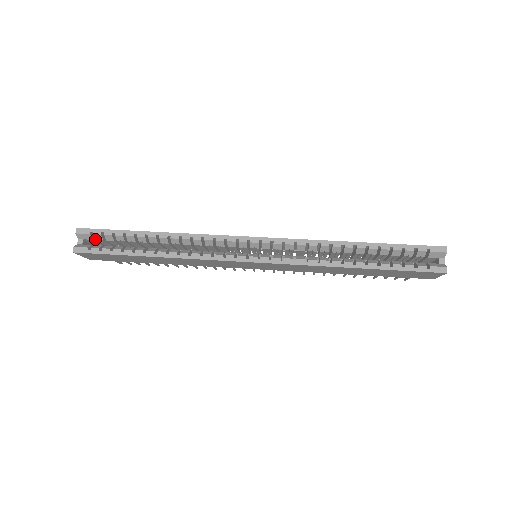
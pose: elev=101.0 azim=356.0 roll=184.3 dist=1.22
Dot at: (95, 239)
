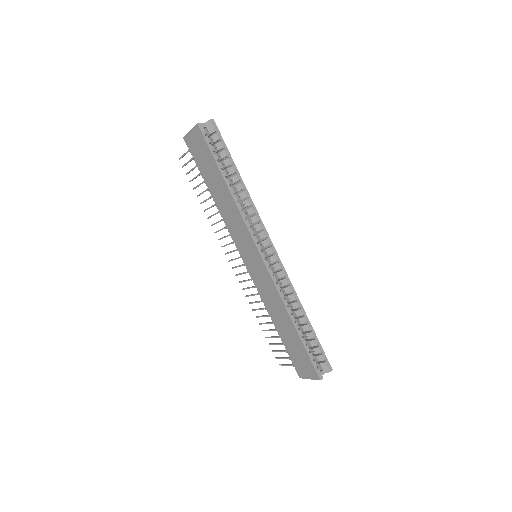
Dot at: (212, 136)
